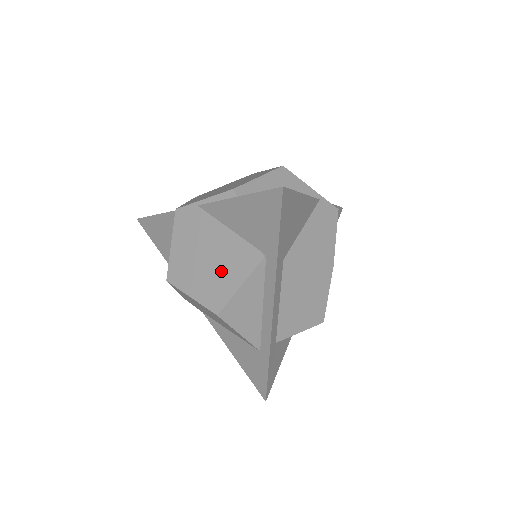
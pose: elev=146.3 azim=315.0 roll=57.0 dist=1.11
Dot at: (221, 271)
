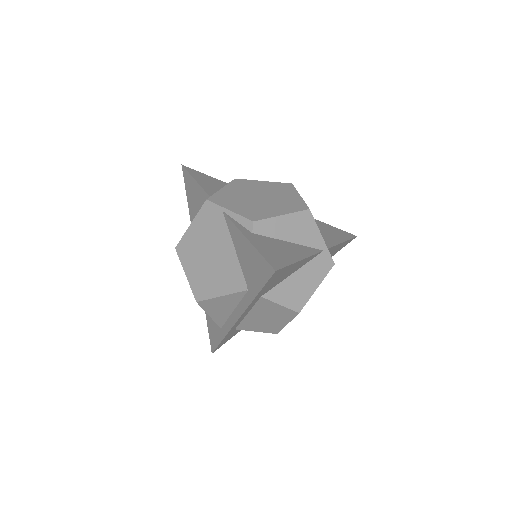
Dot at: (214, 274)
